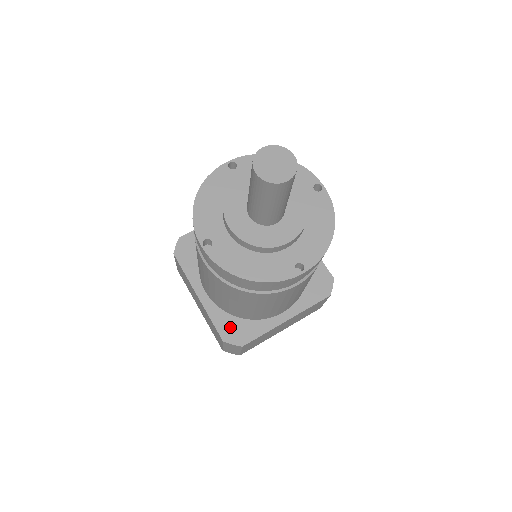
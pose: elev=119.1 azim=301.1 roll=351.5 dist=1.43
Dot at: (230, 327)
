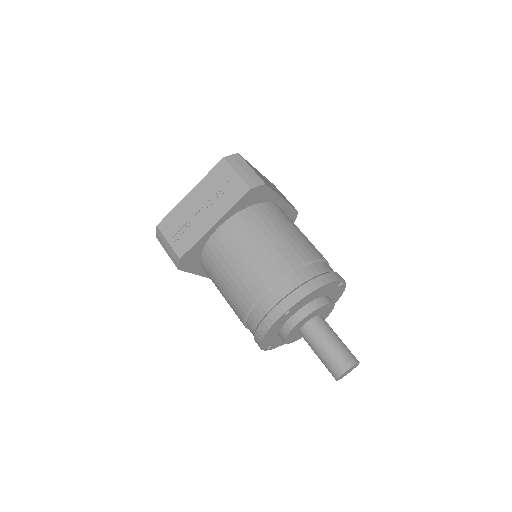
Dot at: occluded
